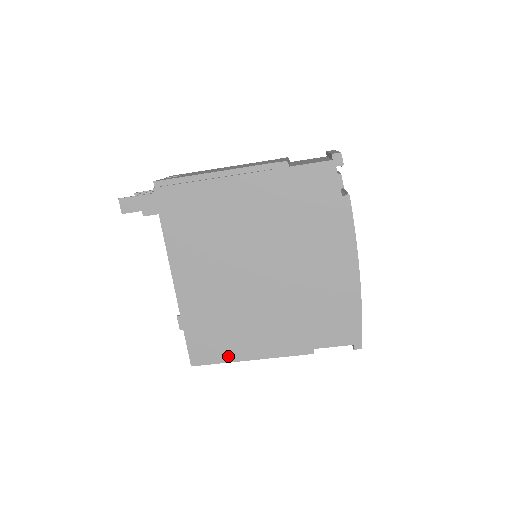
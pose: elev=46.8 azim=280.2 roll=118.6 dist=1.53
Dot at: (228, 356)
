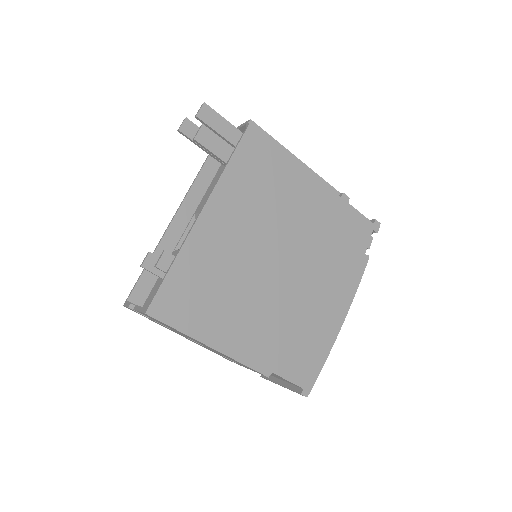
Dot at: (193, 328)
